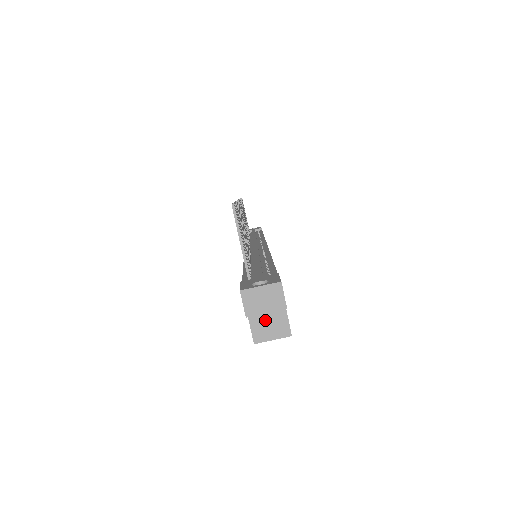
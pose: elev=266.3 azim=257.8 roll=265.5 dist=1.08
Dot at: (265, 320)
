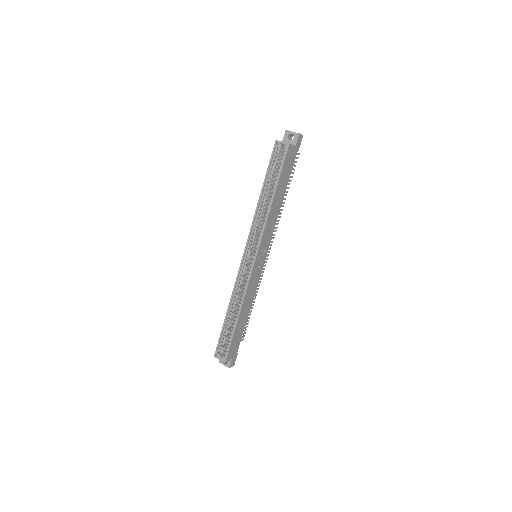
Dot at: occluded
